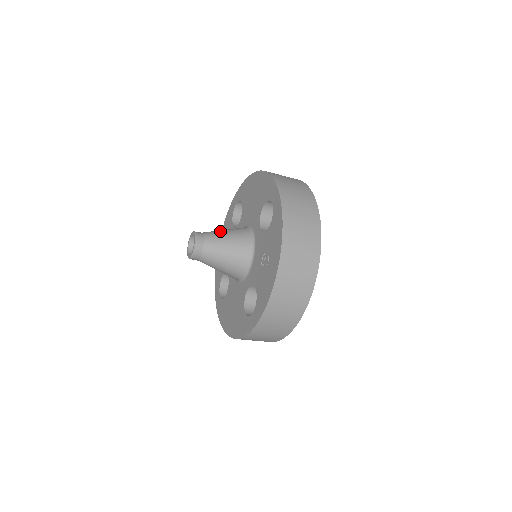
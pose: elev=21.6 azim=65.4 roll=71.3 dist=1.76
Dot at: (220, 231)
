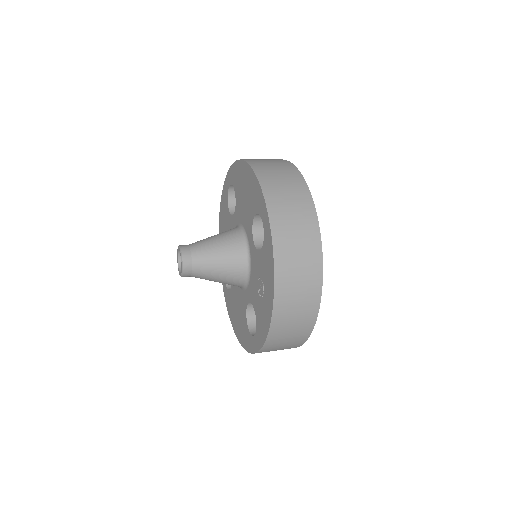
Dot at: (210, 242)
